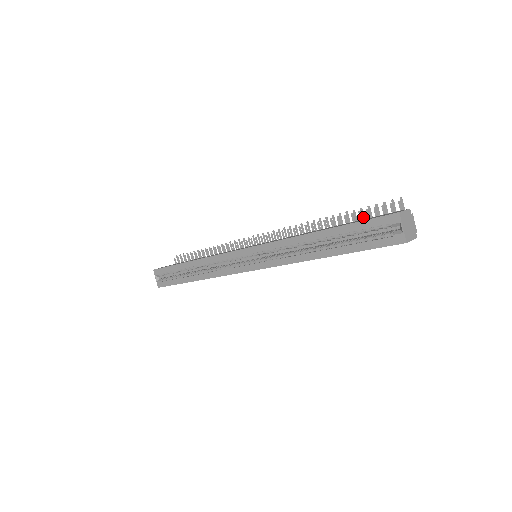
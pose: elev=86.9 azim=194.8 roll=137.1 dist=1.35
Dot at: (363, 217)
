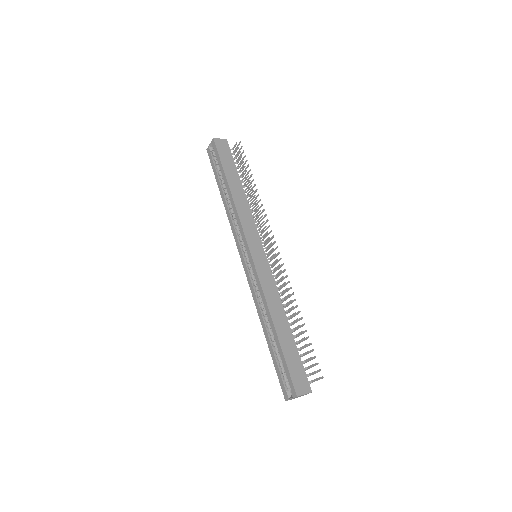
Dot at: (307, 346)
